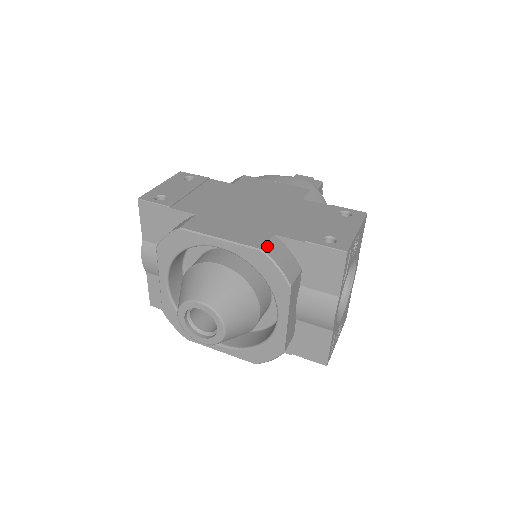
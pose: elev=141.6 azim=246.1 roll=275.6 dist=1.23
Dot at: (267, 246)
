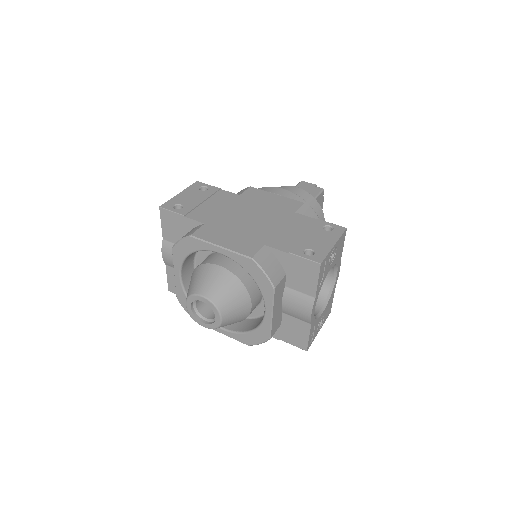
Dot at: (257, 255)
